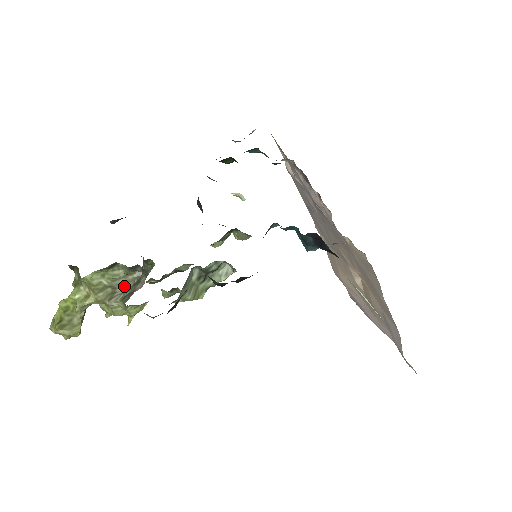
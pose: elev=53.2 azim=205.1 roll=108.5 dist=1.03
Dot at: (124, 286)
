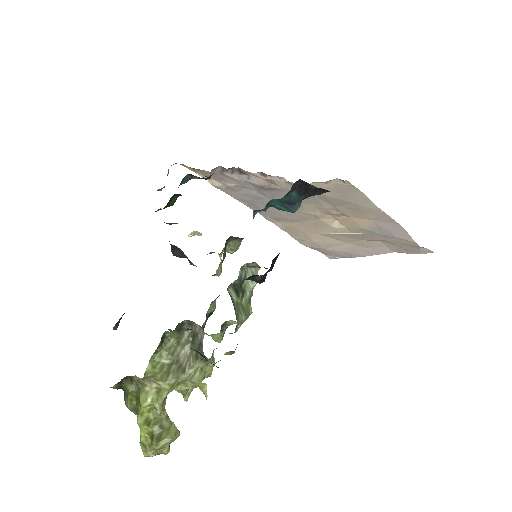
Dot at: (184, 353)
